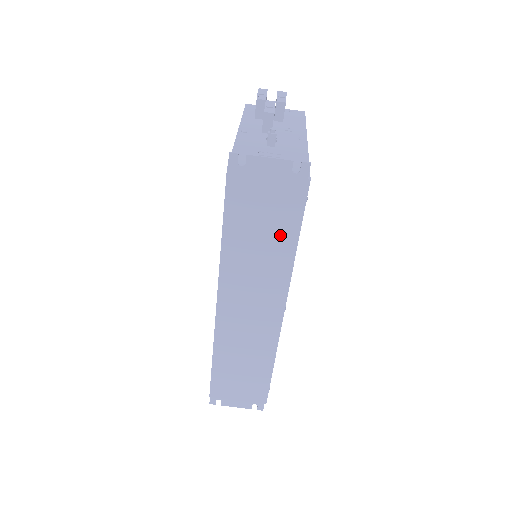
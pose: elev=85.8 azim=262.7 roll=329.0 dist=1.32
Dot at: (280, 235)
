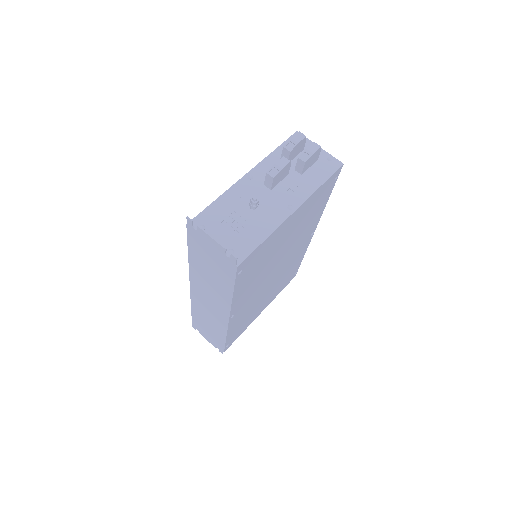
Dot at: (222, 280)
